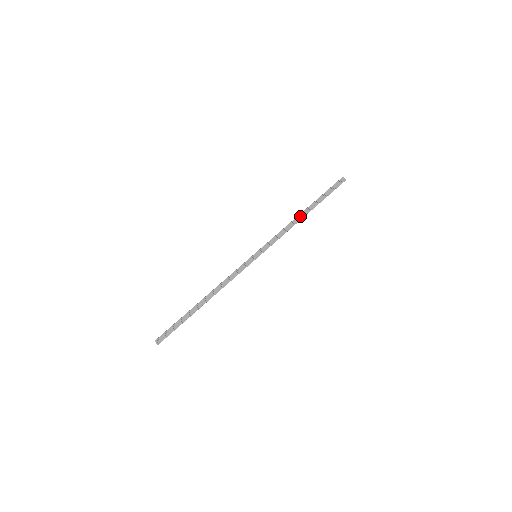
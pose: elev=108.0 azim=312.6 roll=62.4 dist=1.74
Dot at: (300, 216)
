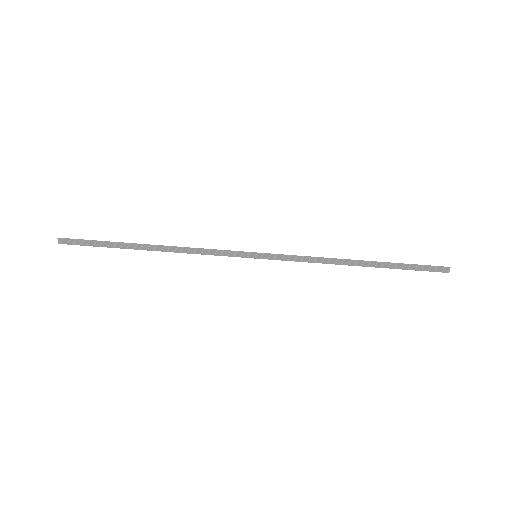
Dot at: (352, 262)
